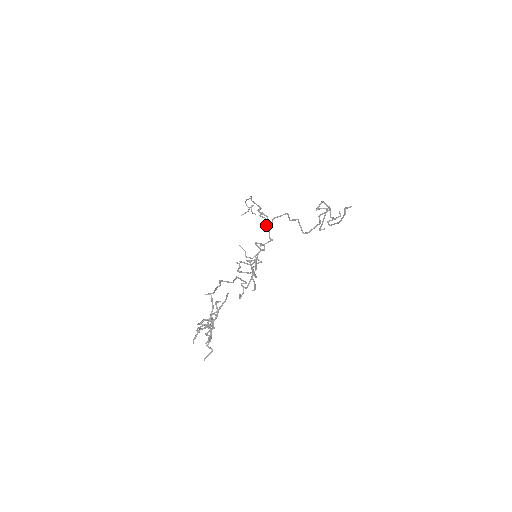
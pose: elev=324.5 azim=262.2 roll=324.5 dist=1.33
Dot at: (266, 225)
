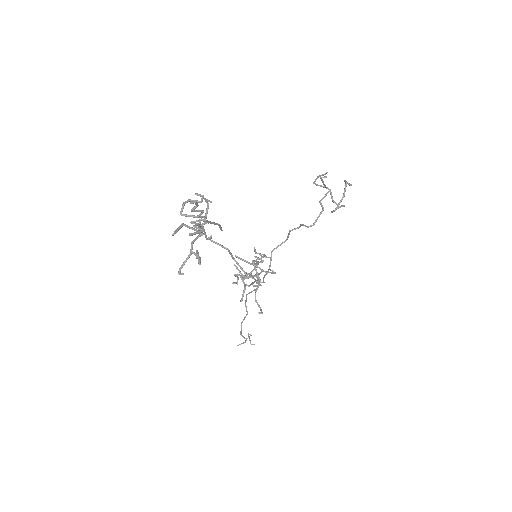
Dot at: (265, 274)
